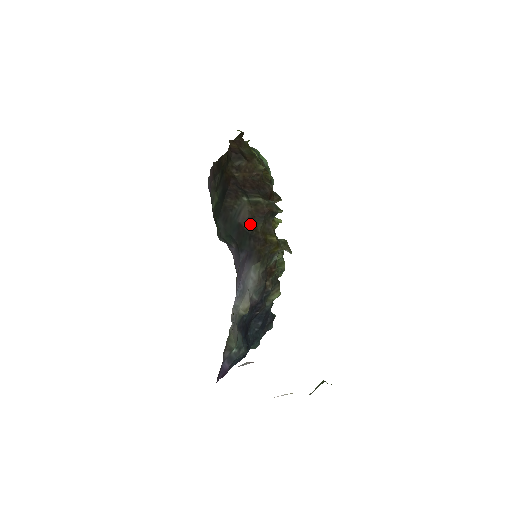
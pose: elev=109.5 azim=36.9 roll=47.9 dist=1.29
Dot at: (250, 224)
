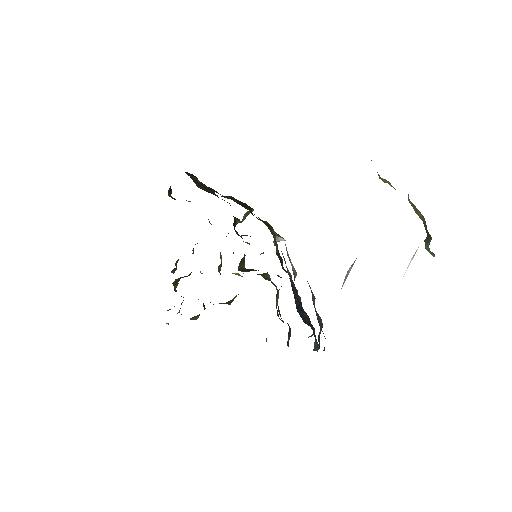
Dot at: occluded
